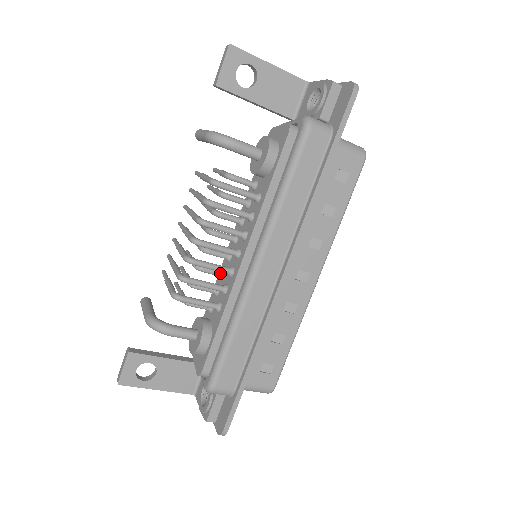
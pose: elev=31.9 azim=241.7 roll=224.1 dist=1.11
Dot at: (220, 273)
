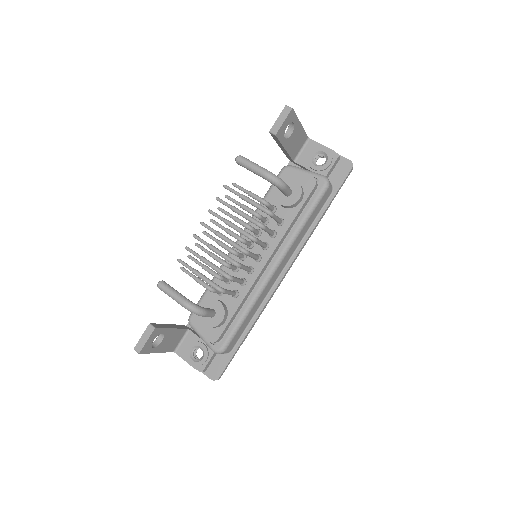
Dot at: (236, 268)
